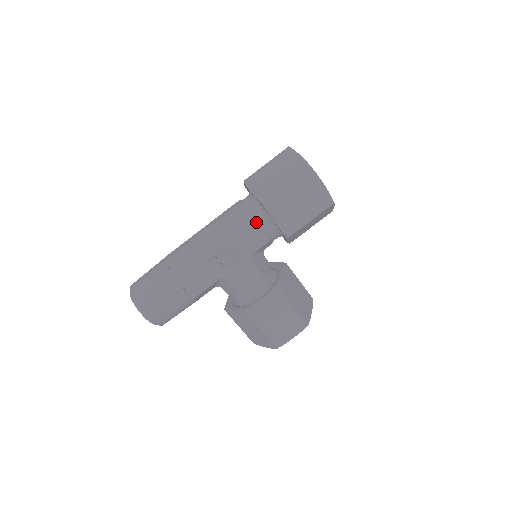
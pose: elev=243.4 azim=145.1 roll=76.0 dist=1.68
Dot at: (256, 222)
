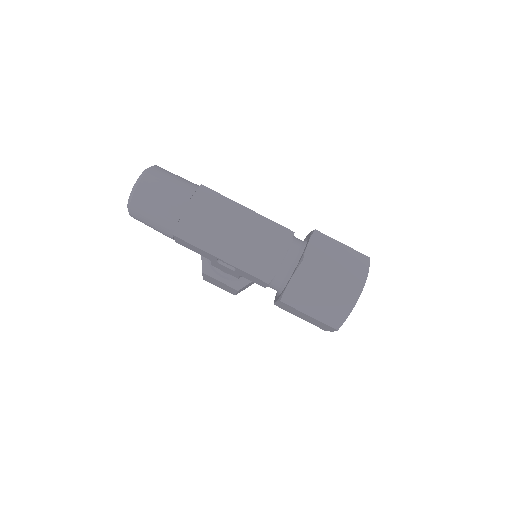
Dot at: (268, 285)
